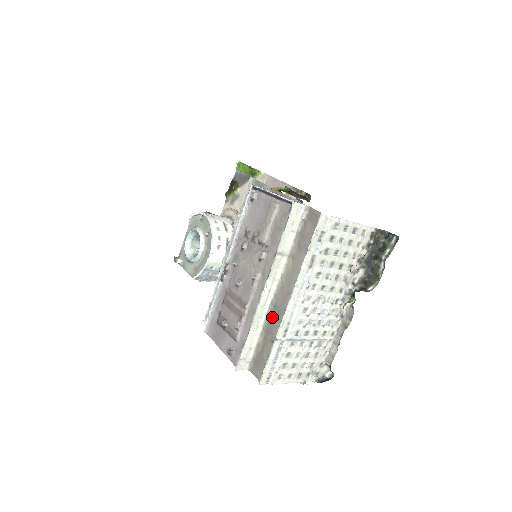
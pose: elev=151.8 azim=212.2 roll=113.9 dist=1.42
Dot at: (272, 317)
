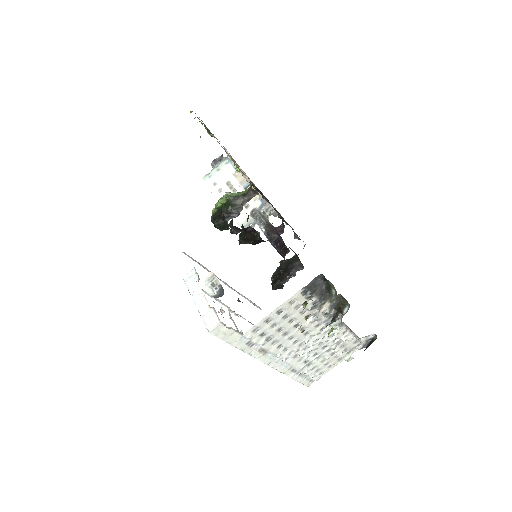
Dot at: occluded
